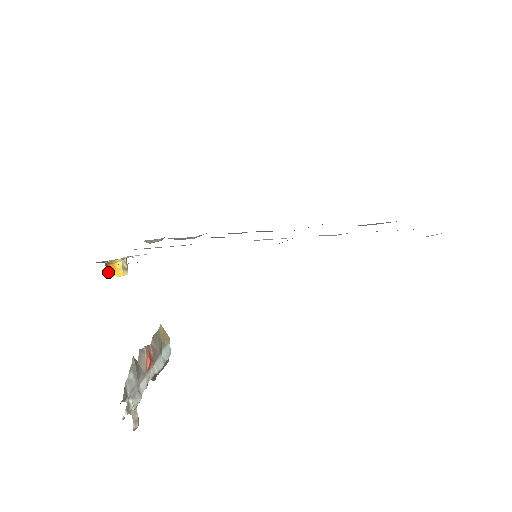
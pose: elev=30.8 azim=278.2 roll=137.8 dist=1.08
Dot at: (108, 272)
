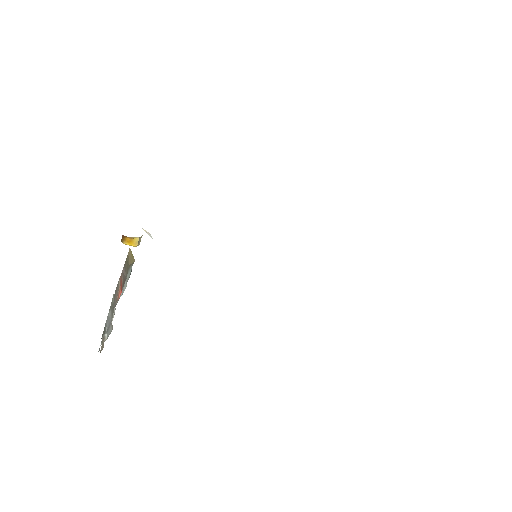
Dot at: (122, 241)
